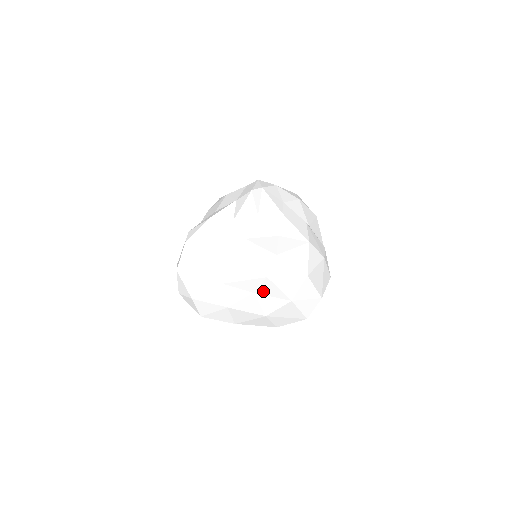
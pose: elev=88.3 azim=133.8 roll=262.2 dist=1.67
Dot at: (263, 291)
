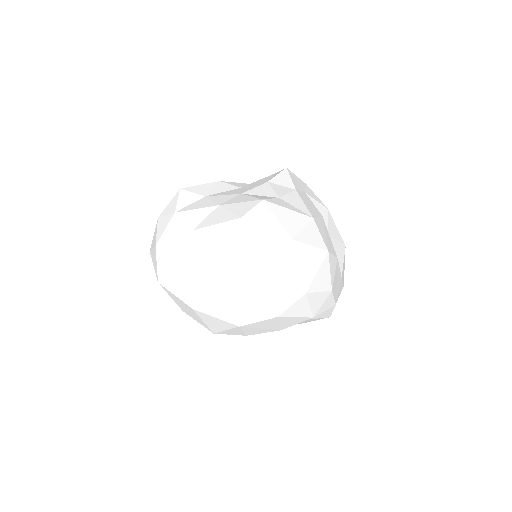
Dot at: (232, 244)
